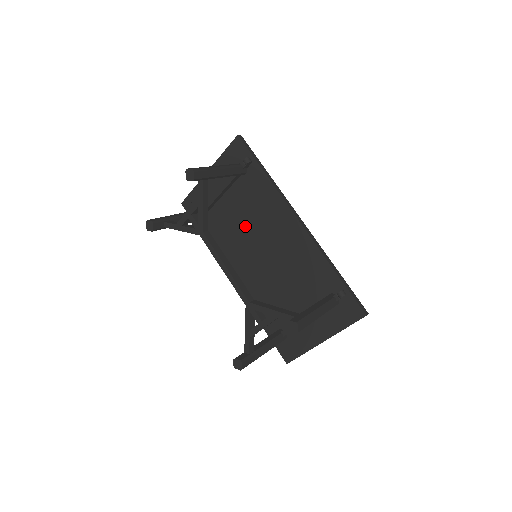
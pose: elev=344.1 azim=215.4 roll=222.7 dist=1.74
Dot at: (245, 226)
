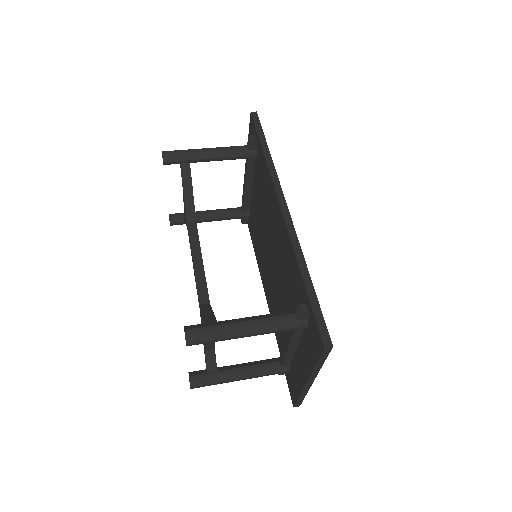
Dot at: (262, 221)
